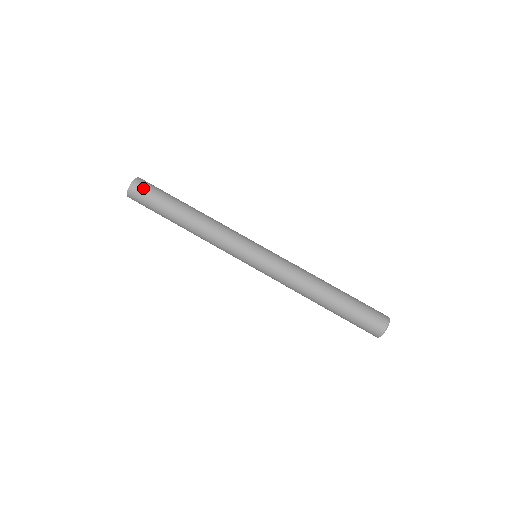
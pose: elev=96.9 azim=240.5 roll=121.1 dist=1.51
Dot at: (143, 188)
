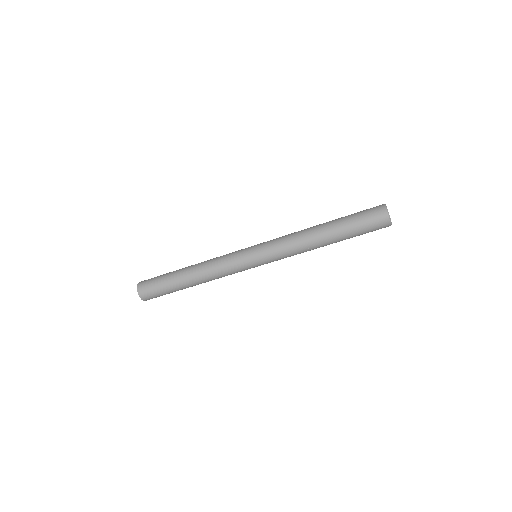
Dot at: (147, 288)
